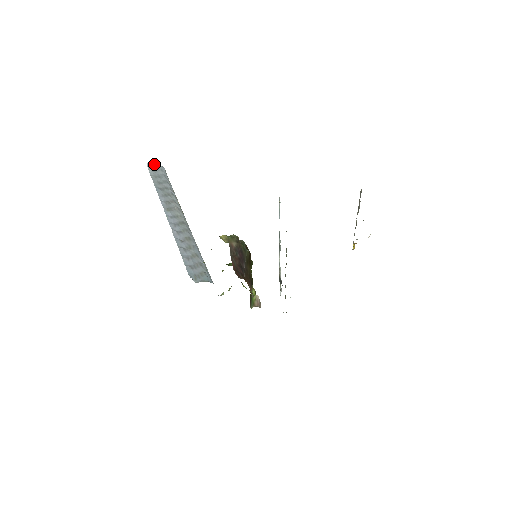
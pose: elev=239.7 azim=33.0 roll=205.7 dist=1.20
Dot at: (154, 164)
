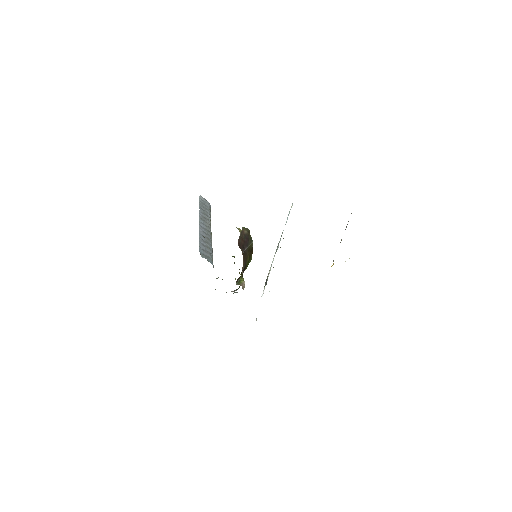
Dot at: occluded
